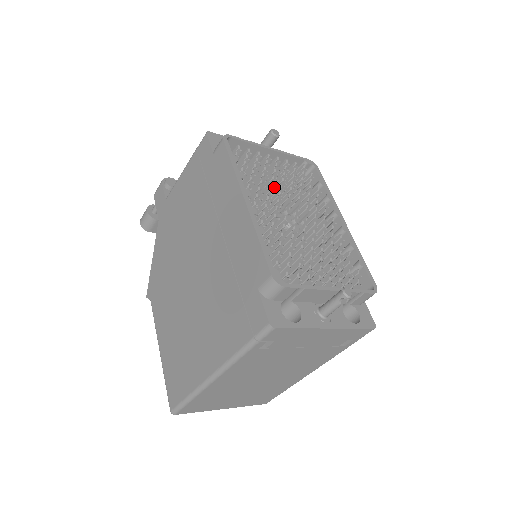
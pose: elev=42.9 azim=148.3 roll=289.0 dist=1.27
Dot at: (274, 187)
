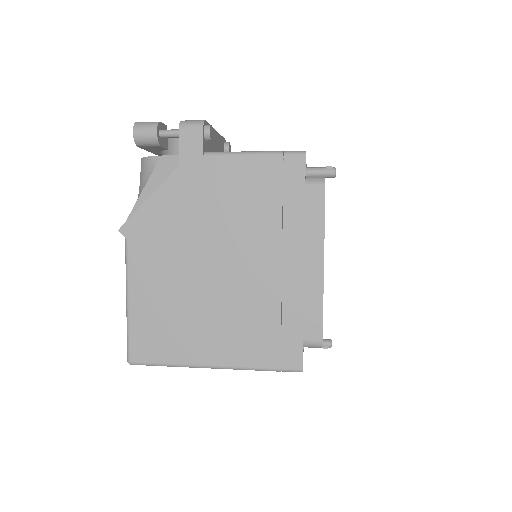
Dot at: occluded
